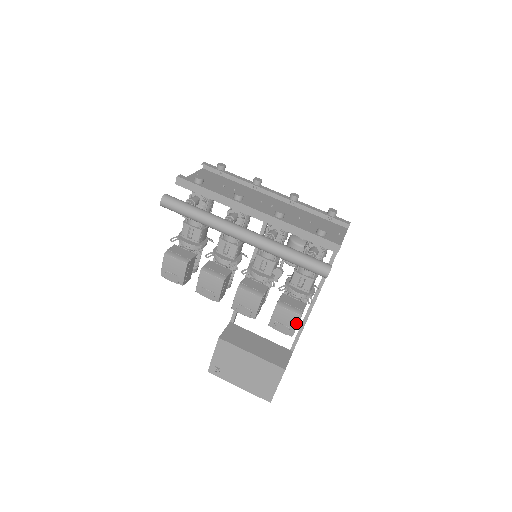
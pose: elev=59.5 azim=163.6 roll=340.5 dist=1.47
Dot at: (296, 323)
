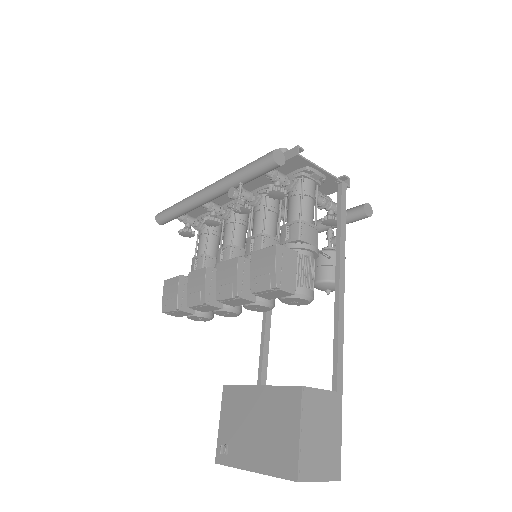
Dot at: (274, 260)
